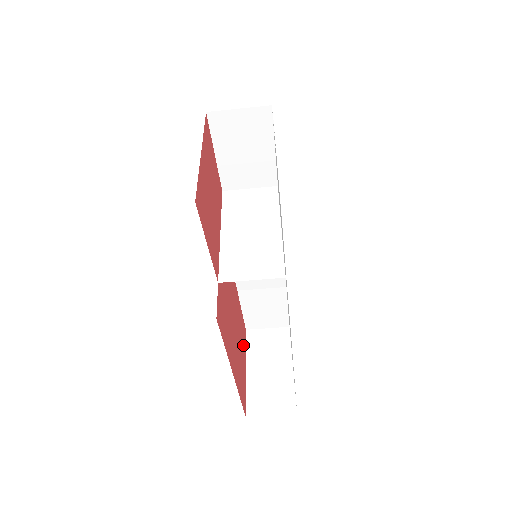
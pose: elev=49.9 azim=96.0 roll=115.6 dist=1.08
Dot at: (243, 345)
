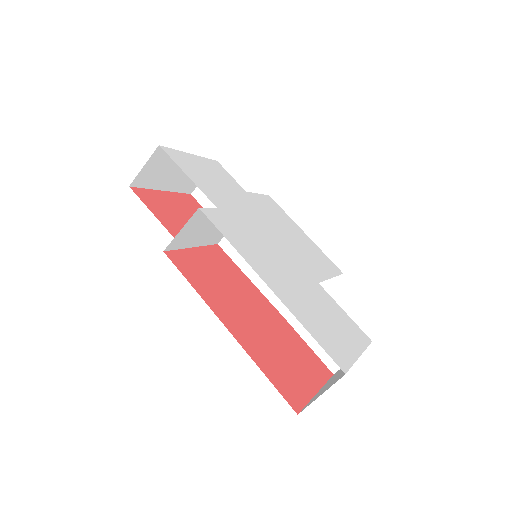
Dot at: (308, 367)
